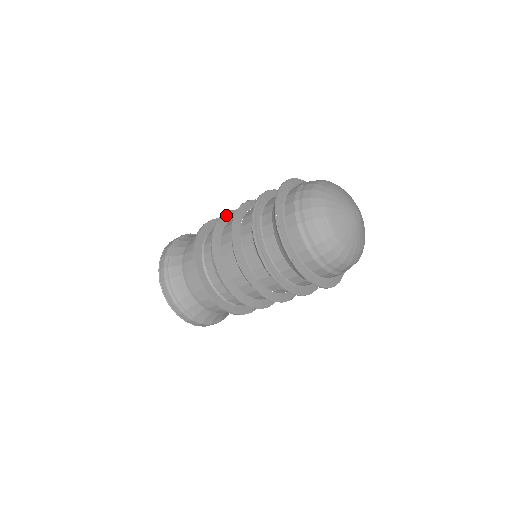
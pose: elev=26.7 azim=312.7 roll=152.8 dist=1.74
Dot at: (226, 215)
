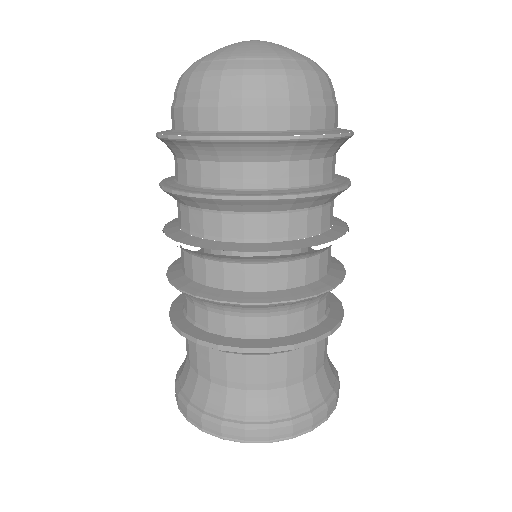
Dot at: occluded
